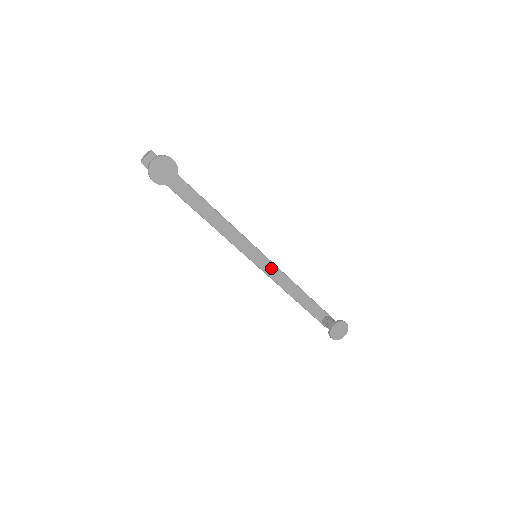
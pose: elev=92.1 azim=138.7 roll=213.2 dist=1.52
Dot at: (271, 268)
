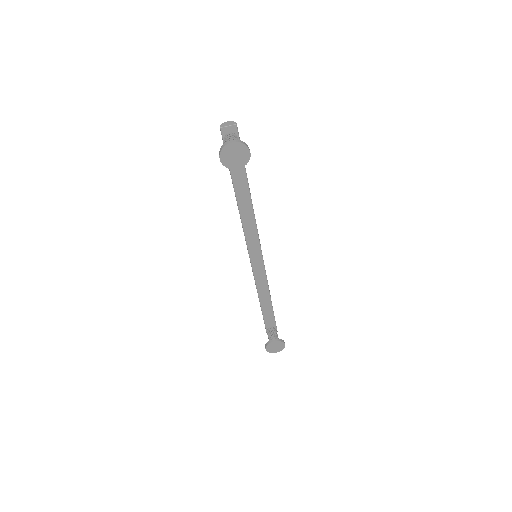
Dot at: (260, 270)
